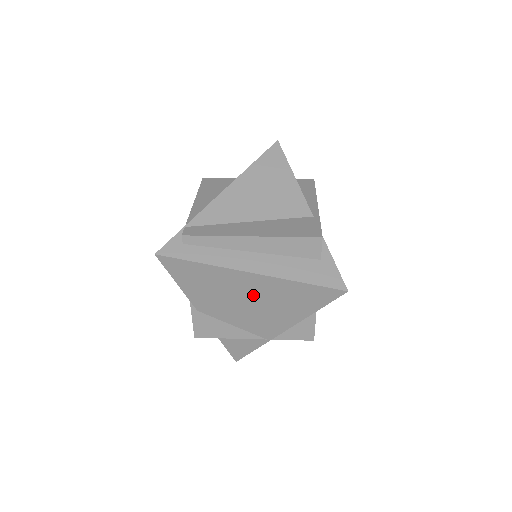
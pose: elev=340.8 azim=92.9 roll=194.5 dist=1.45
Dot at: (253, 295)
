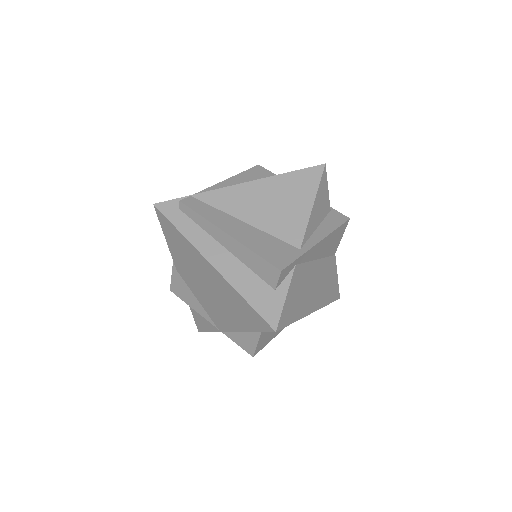
Dot at: (211, 284)
